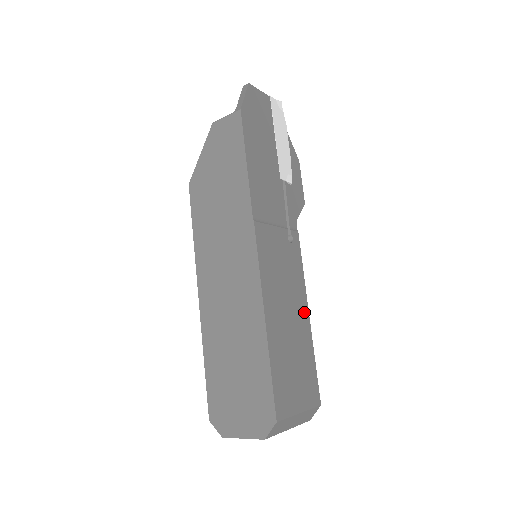
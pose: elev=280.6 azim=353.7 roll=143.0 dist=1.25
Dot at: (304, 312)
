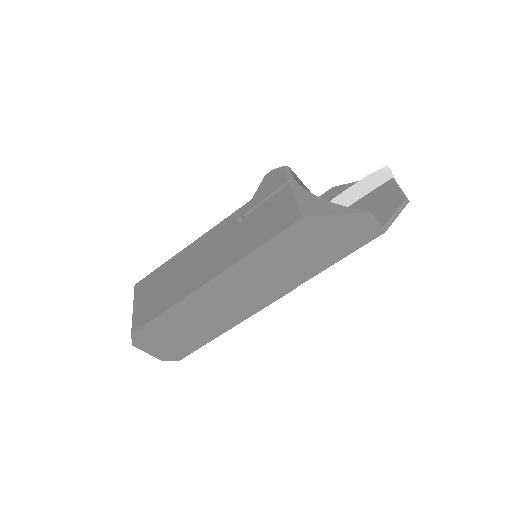
Dot at: occluded
